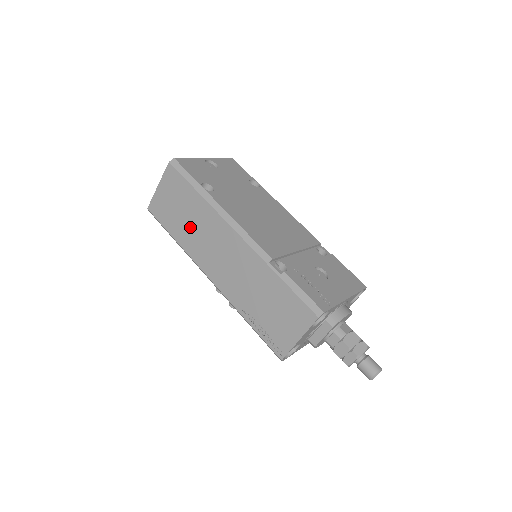
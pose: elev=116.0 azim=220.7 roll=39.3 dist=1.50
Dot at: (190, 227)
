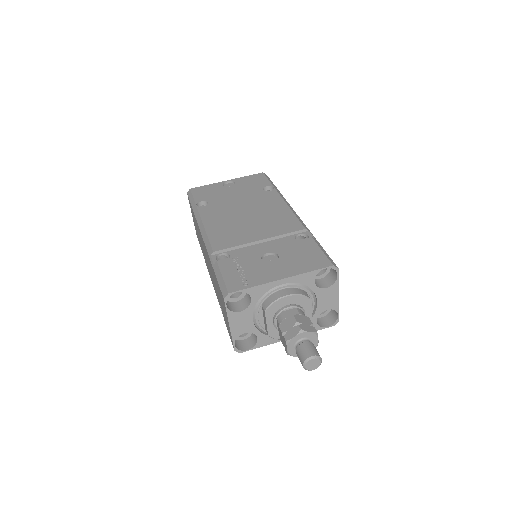
Dot at: occluded
